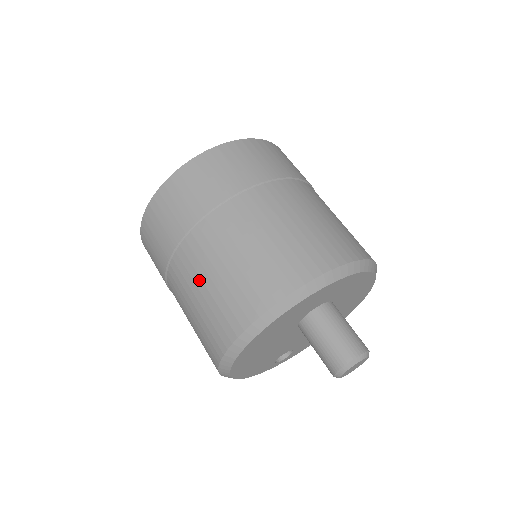
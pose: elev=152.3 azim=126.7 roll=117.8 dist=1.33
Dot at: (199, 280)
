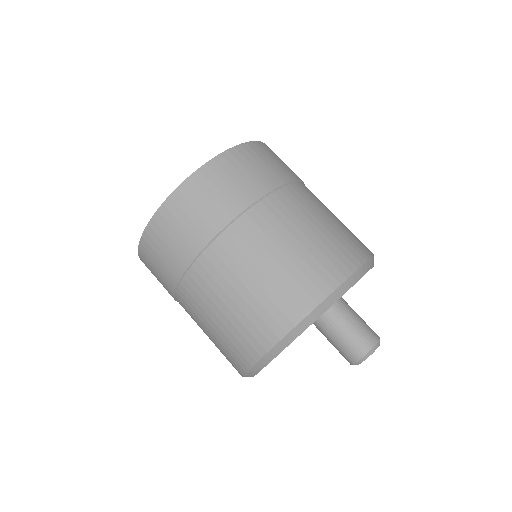
Dot at: (224, 294)
